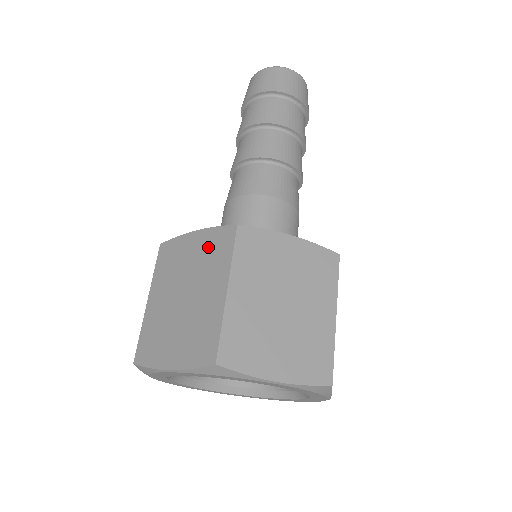
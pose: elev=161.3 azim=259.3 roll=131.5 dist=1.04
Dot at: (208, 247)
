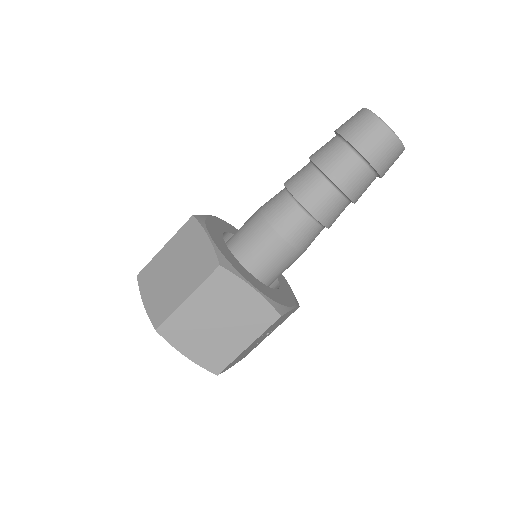
Dot at: (202, 257)
